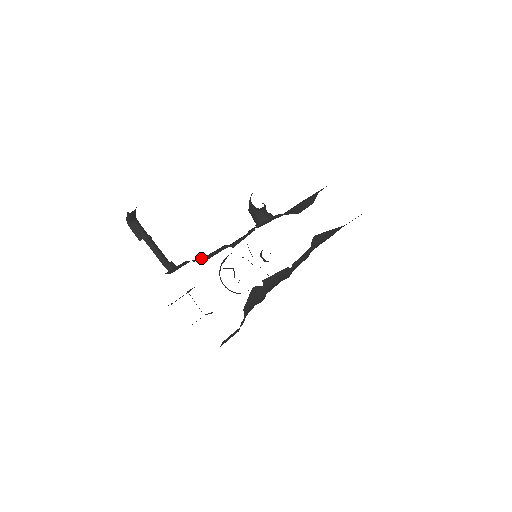
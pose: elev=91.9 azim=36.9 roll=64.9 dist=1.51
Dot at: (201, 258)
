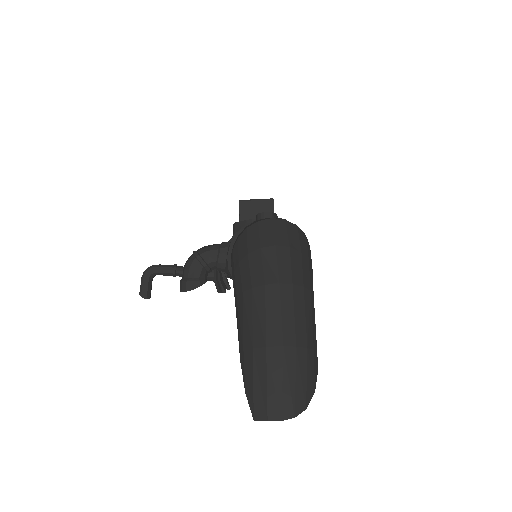
Dot at: (220, 281)
